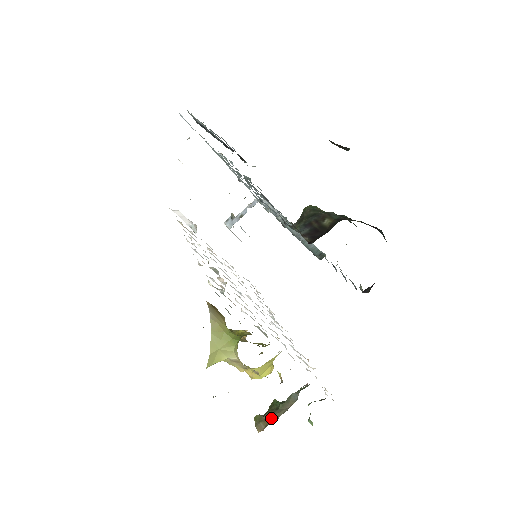
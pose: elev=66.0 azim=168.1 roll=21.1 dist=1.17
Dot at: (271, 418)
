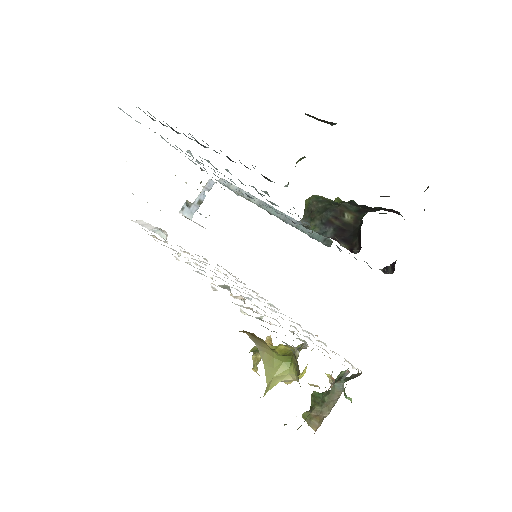
Dot at: (321, 413)
